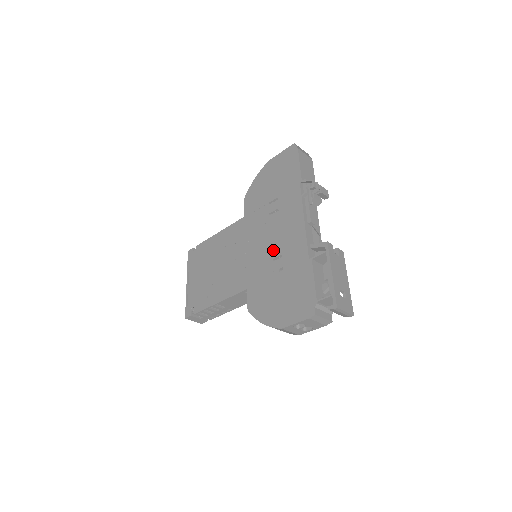
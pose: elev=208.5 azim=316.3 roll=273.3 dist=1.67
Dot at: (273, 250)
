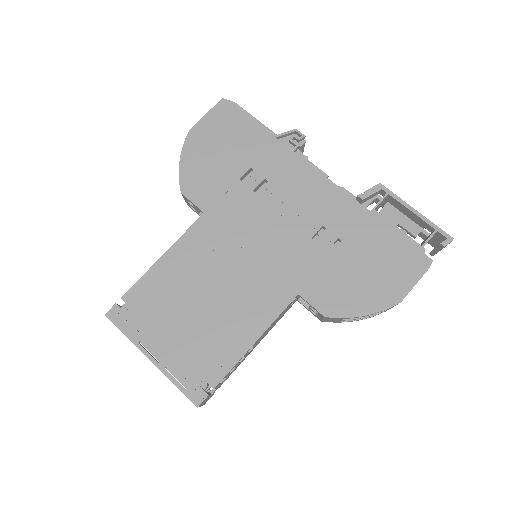
Dot at: (303, 228)
